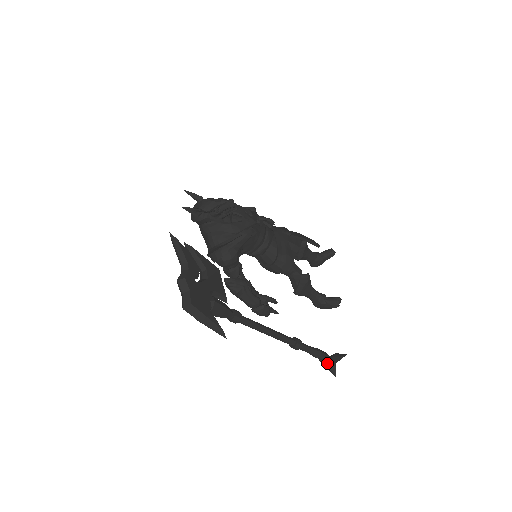
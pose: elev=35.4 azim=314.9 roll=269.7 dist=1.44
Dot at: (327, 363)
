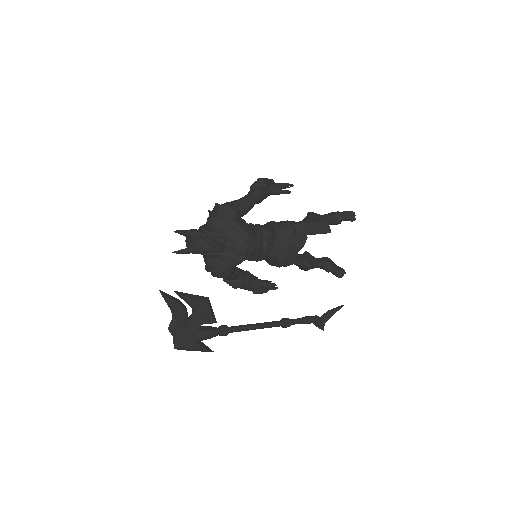
Dot at: (316, 326)
